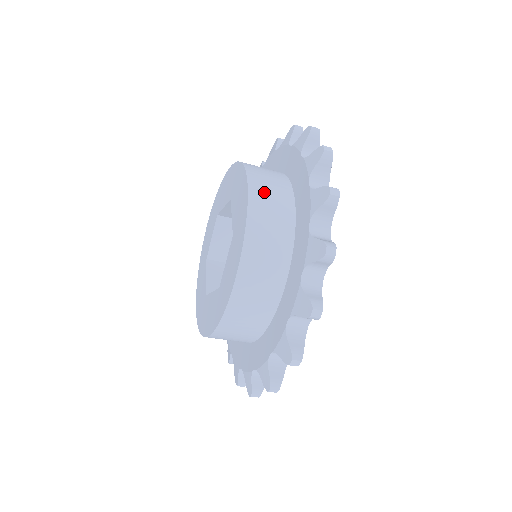
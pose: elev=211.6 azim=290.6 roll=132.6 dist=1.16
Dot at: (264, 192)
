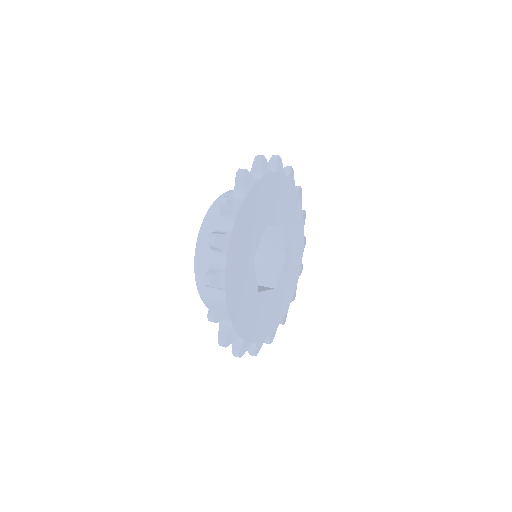
Dot at: (208, 295)
